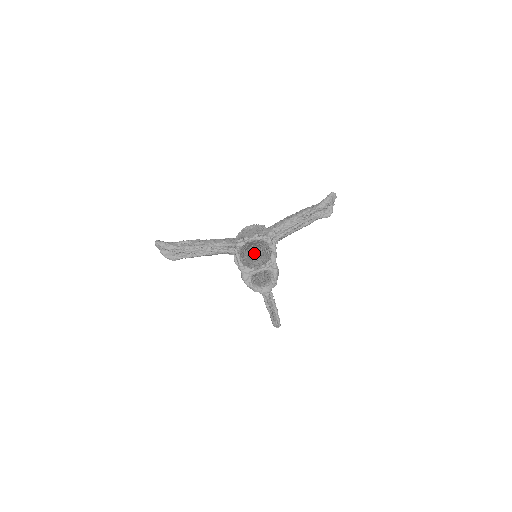
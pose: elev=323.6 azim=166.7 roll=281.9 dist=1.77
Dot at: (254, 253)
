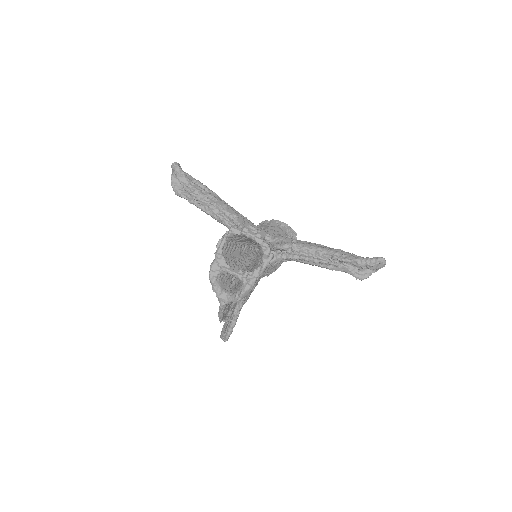
Dot at: (254, 251)
